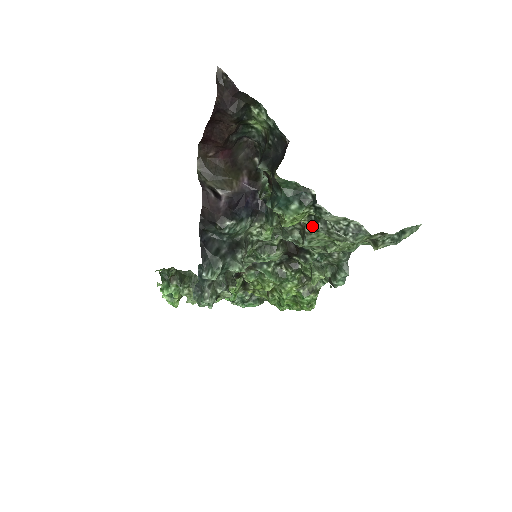
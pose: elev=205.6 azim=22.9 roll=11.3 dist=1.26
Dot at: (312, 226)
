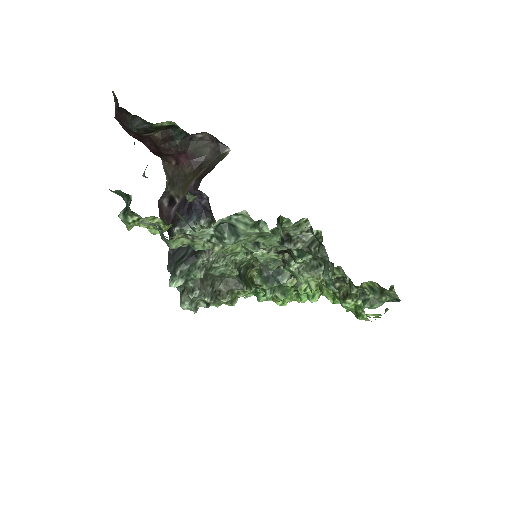
Dot at: occluded
